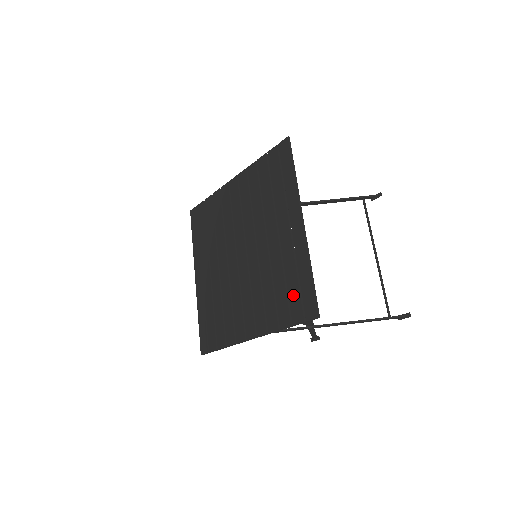
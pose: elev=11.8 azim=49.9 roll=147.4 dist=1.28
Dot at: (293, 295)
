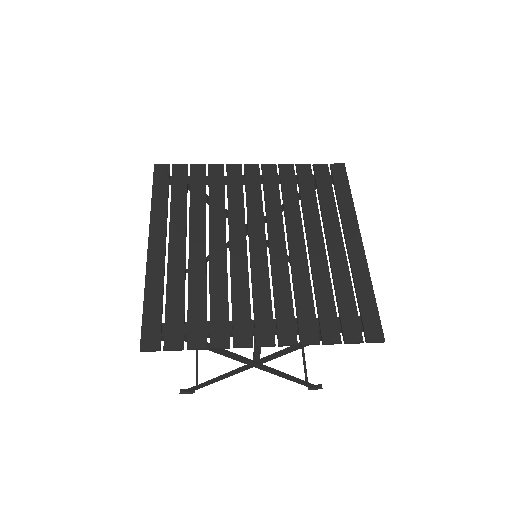
Dot at: (347, 310)
